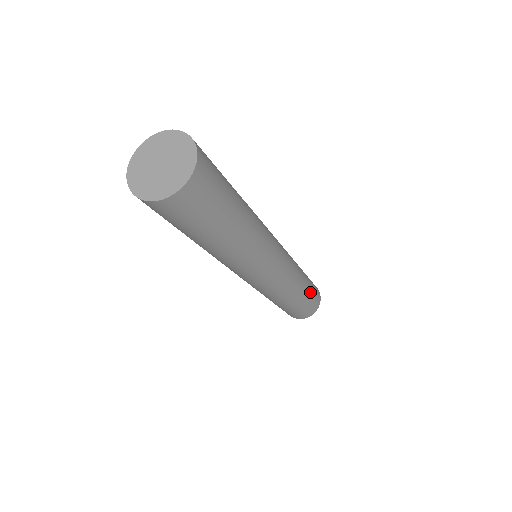
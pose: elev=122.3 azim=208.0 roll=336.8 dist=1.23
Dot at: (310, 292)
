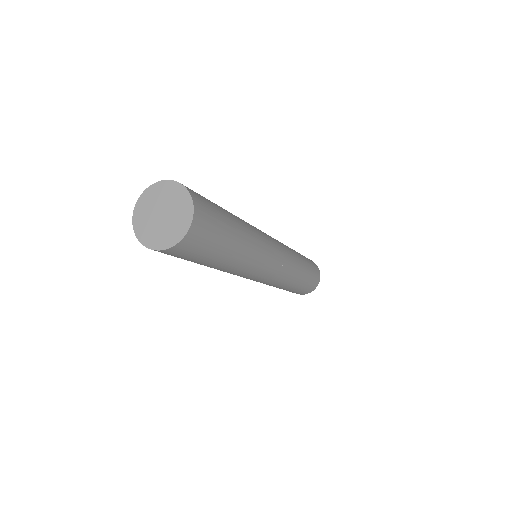
Dot at: (301, 287)
